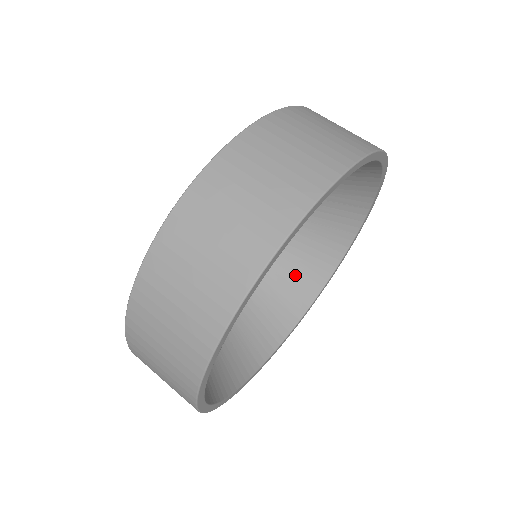
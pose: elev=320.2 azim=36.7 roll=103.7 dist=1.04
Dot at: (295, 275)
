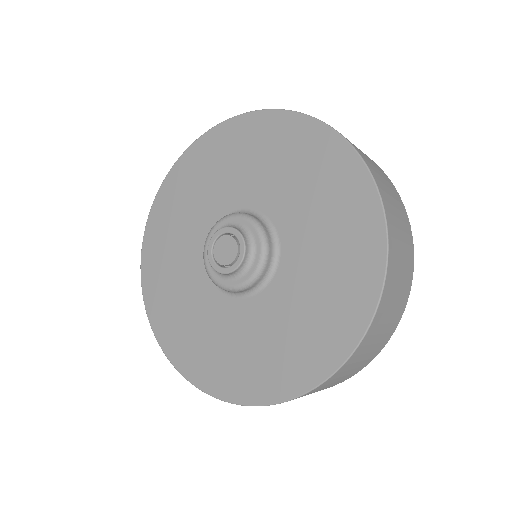
Dot at: occluded
